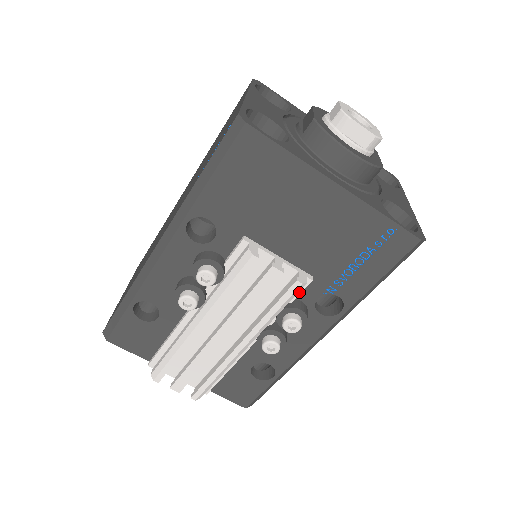
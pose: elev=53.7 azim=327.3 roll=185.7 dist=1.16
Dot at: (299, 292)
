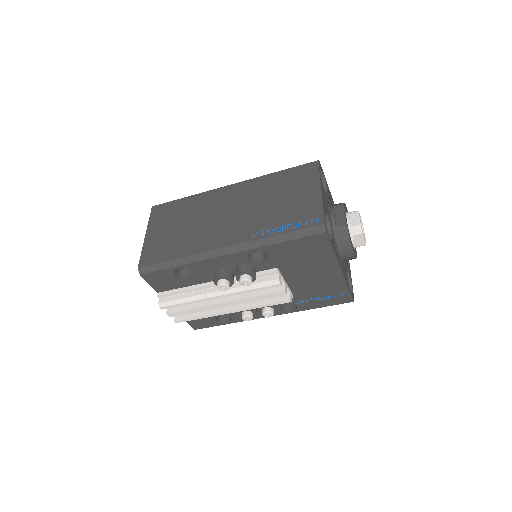
Dot at: occluded
